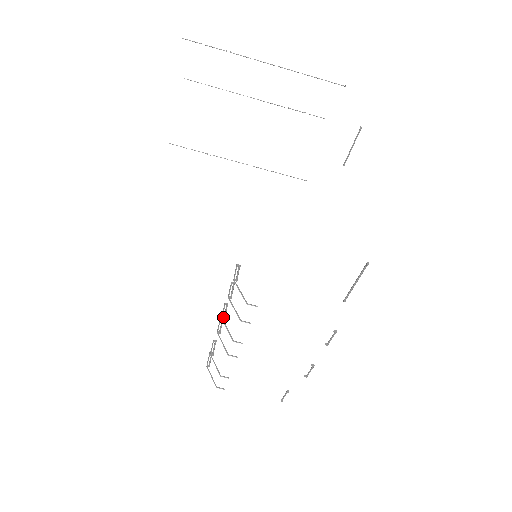
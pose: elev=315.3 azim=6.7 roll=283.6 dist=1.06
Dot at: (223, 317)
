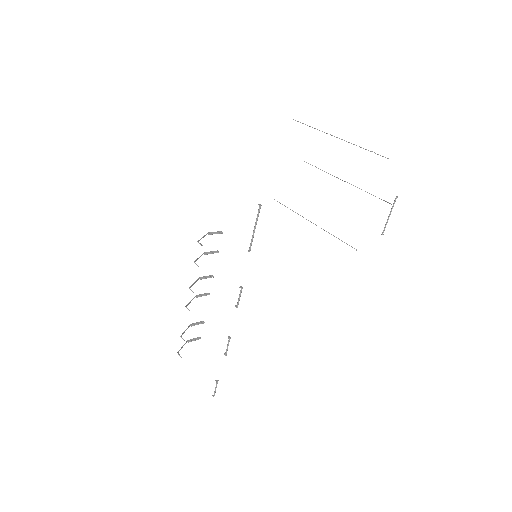
Dot at: (200, 277)
